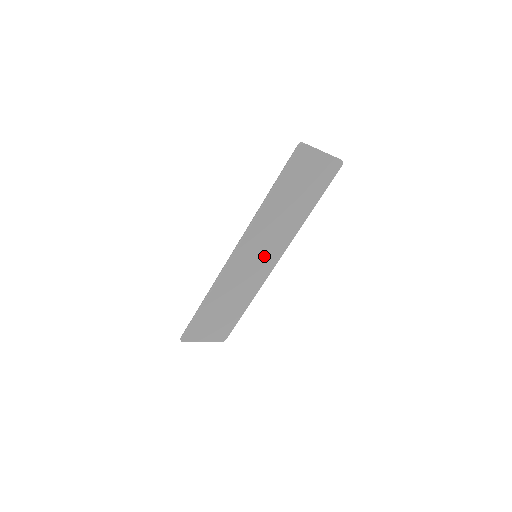
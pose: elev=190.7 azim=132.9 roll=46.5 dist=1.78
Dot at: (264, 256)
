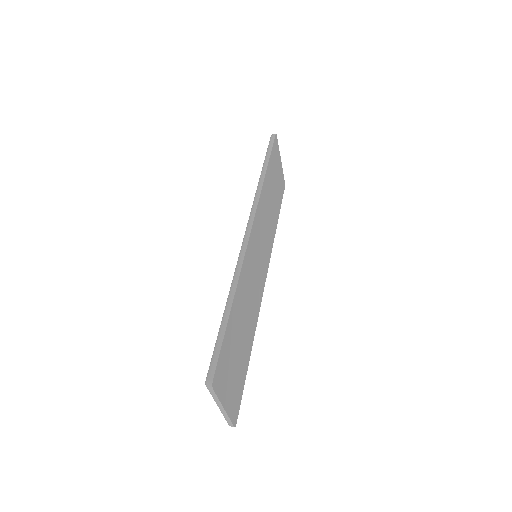
Dot at: (261, 260)
